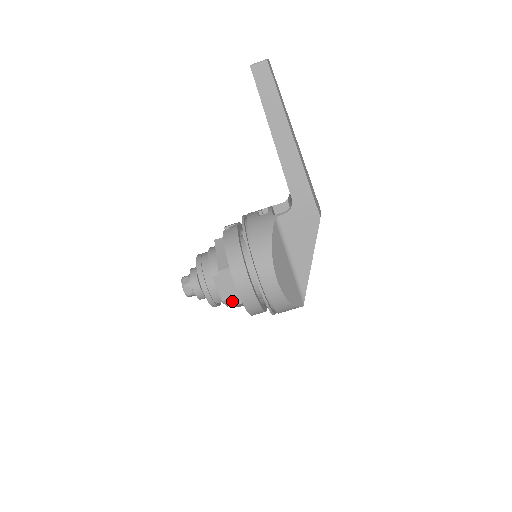
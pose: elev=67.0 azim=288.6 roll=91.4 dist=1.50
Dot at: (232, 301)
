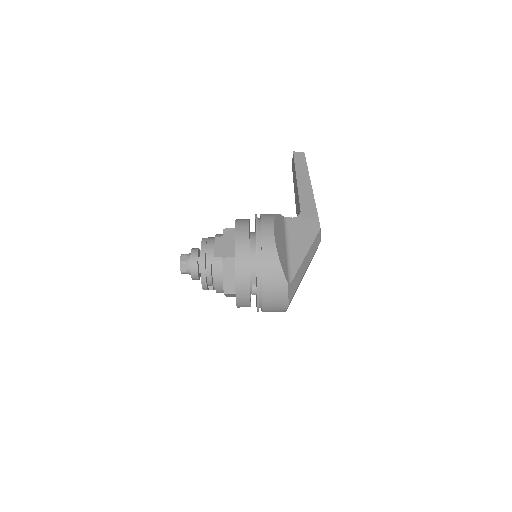
Dot at: (224, 253)
